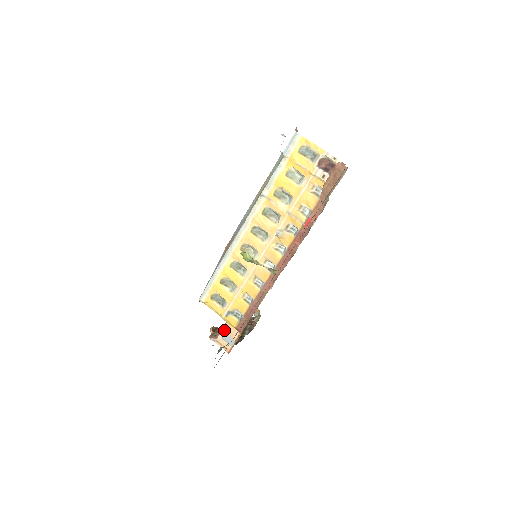
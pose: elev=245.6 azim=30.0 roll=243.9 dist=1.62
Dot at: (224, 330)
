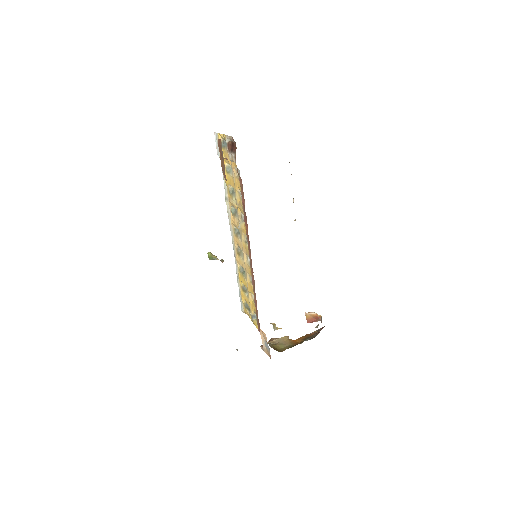
Dot at: (262, 337)
